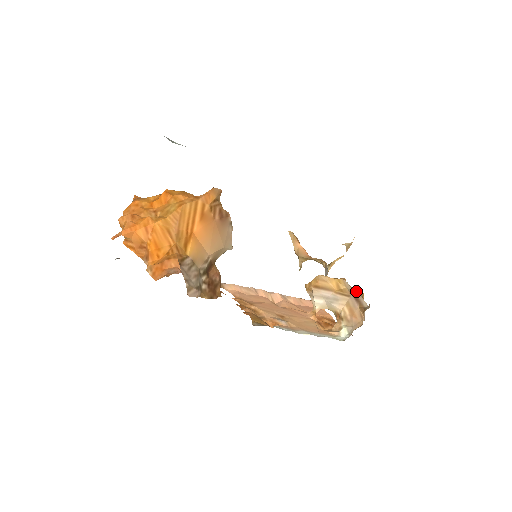
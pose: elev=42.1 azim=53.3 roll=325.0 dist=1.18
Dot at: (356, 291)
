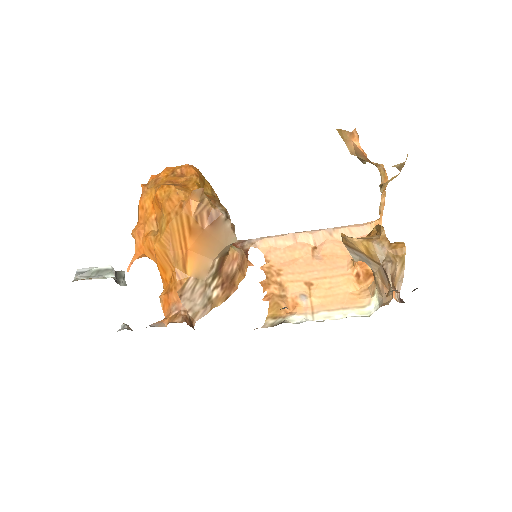
Dot at: (388, 258)
